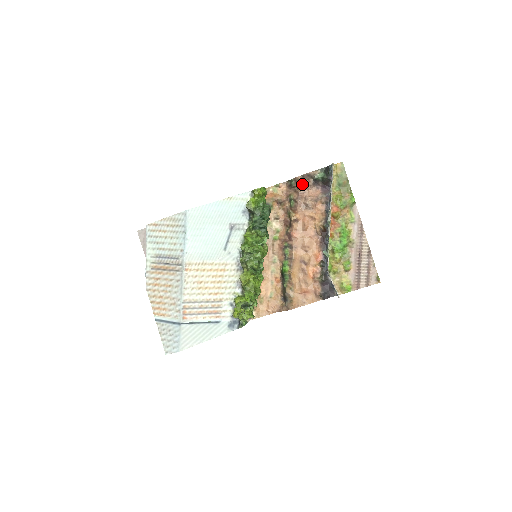
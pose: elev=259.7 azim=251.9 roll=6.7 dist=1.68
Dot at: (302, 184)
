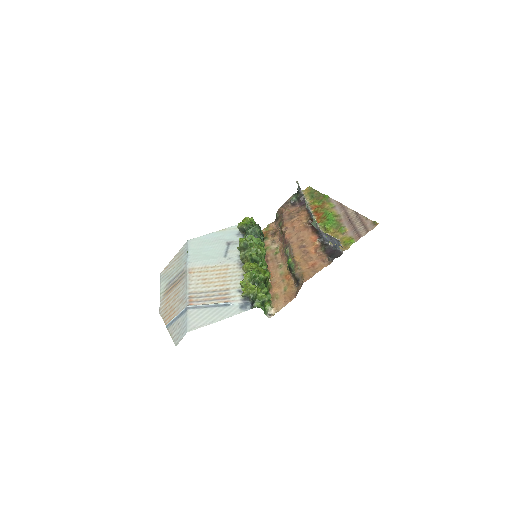
Dot at: (283, 210)
